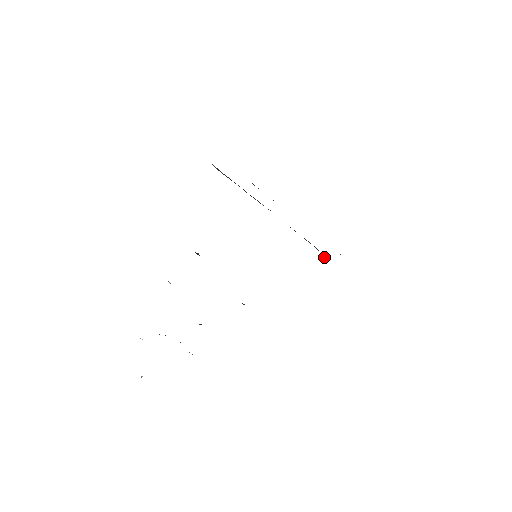
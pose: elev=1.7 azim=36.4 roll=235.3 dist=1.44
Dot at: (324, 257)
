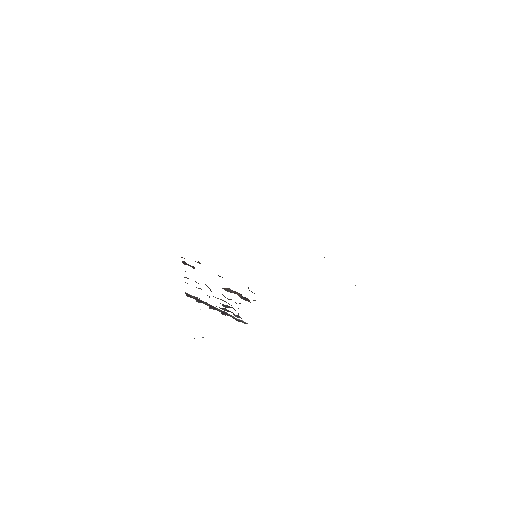
Dot at: occluded
